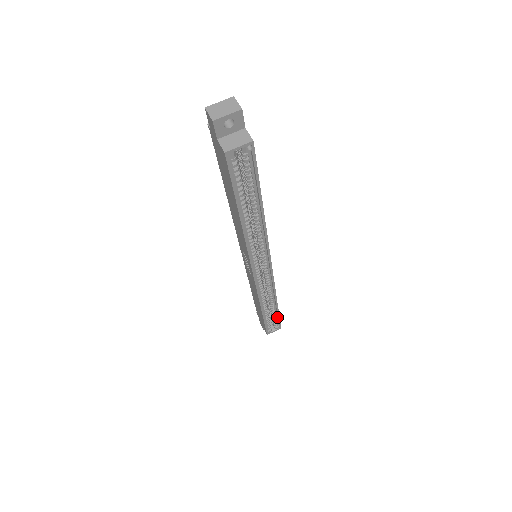
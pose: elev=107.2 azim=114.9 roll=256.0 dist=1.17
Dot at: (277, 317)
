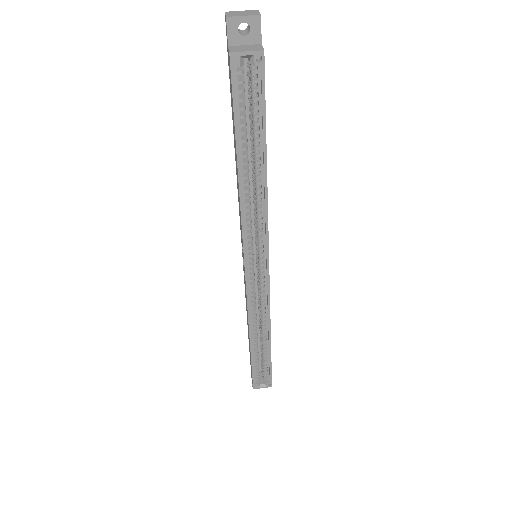
Dot at: (269, 365)
